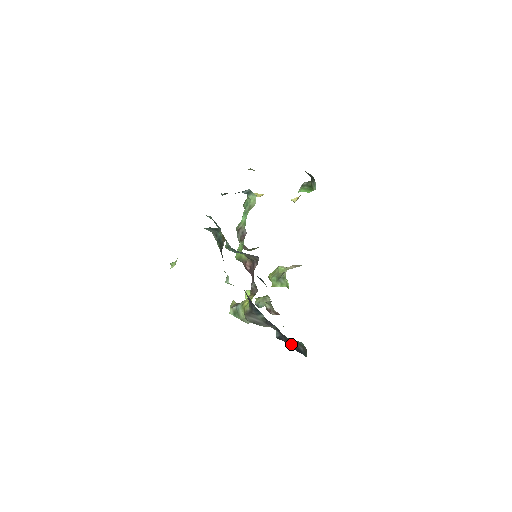
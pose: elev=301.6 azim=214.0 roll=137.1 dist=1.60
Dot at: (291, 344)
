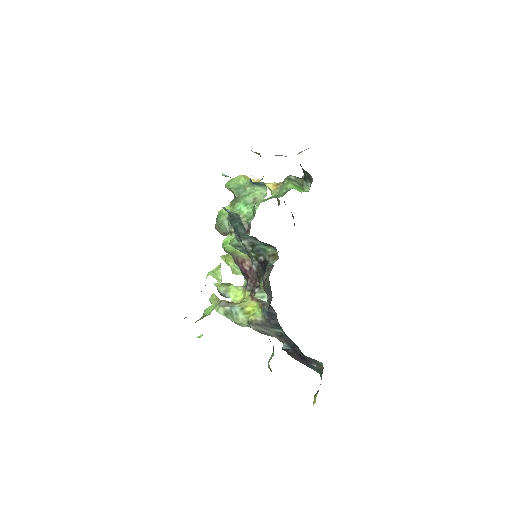
Dot at: (301, 358)
